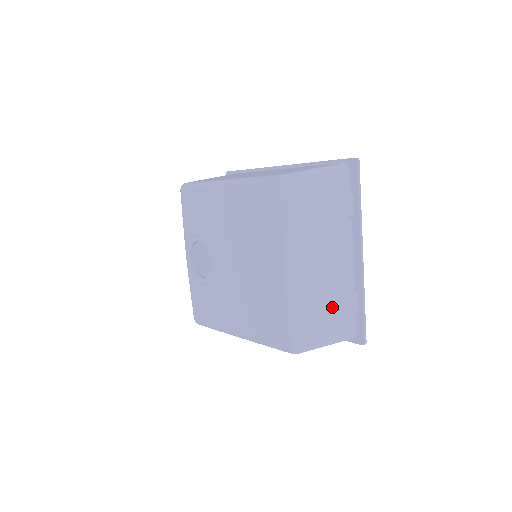
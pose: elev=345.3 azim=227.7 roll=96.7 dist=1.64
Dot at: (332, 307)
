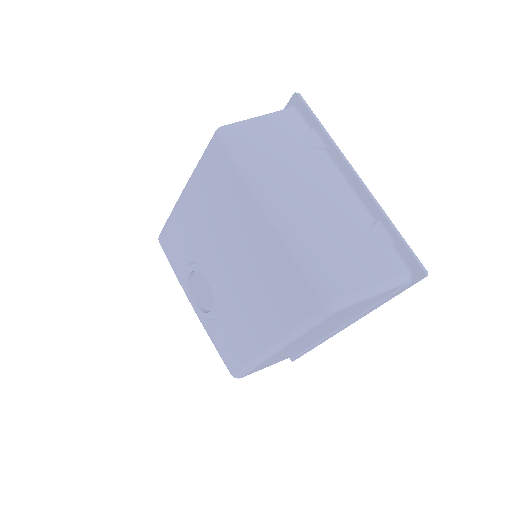
Dot at: (355, 244)
